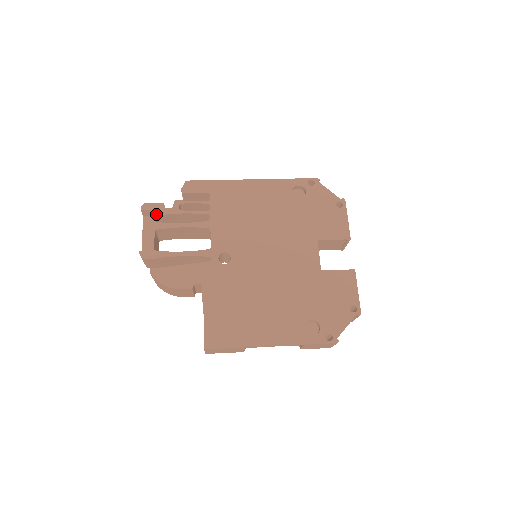
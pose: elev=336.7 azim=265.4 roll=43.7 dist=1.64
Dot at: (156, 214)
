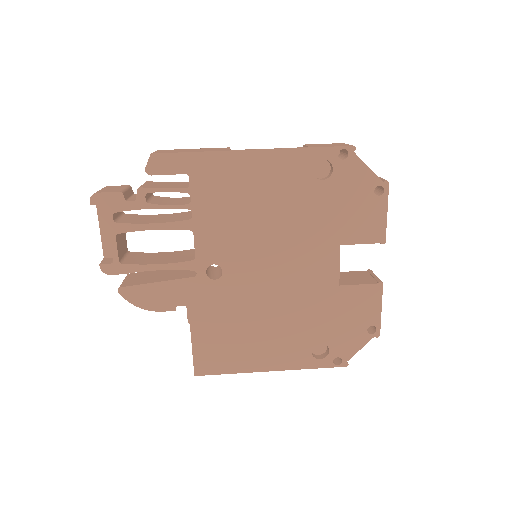
Dot at: (113, 210)
